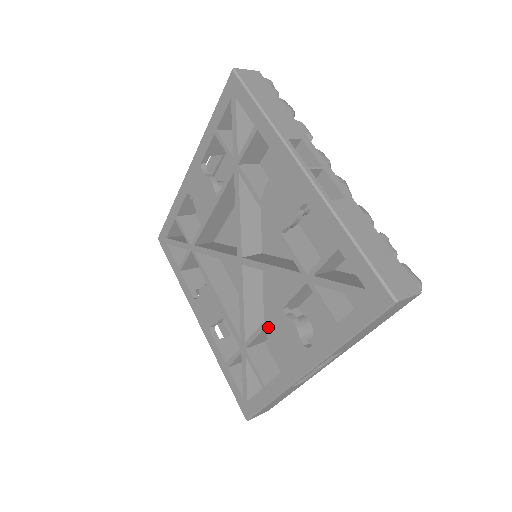
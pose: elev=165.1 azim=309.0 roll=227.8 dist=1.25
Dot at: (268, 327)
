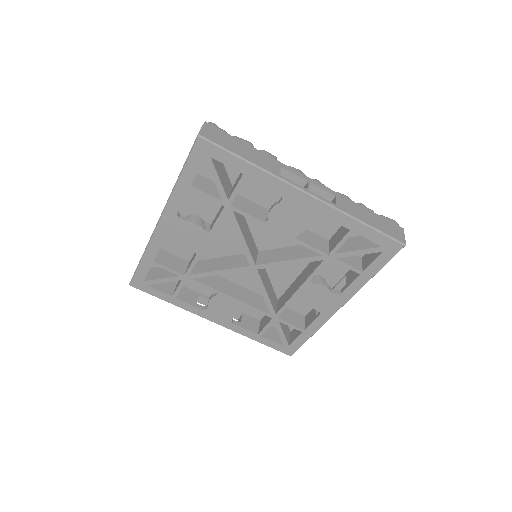
Dot at: (298, 297)
